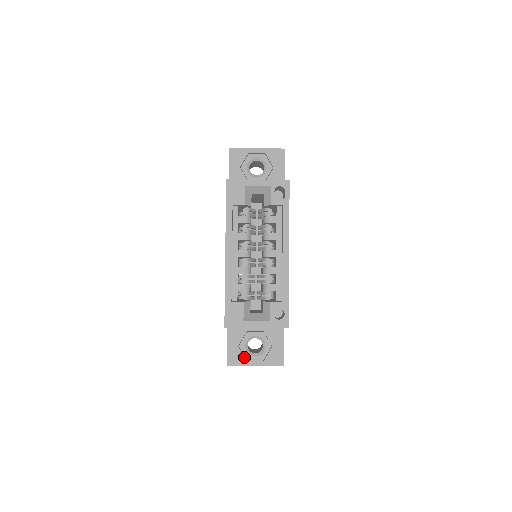
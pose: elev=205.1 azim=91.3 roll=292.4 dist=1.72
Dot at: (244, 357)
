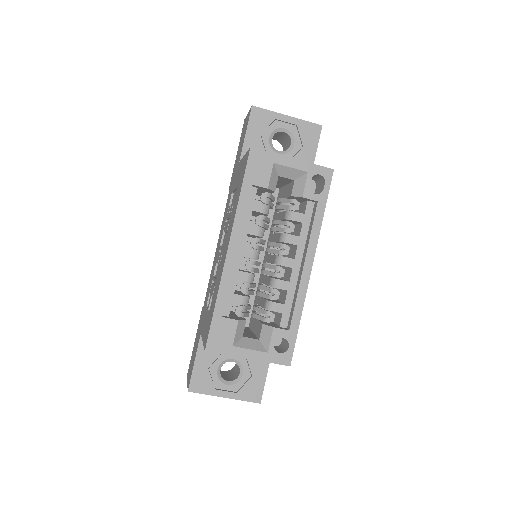
Dot at: (213, 384)
